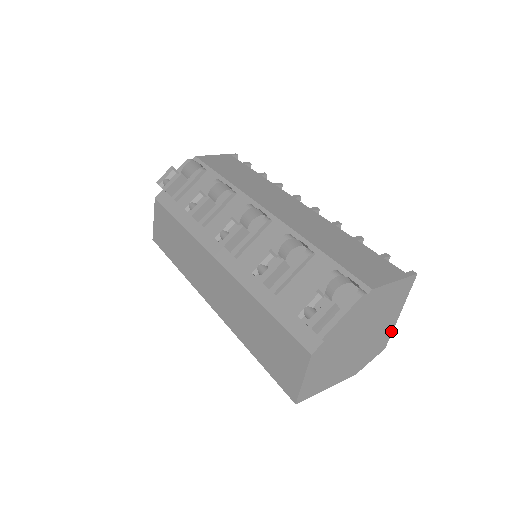
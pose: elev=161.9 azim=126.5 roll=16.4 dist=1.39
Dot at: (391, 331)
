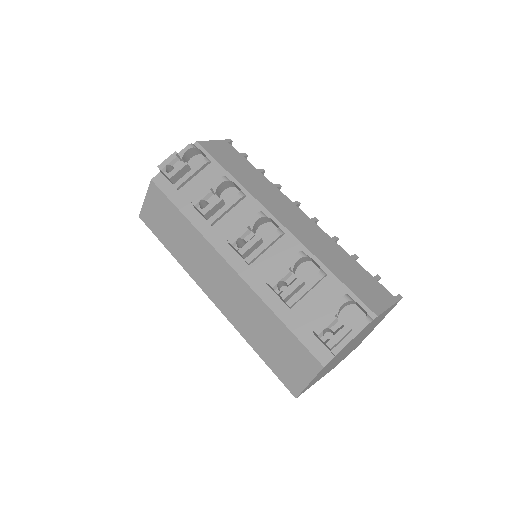
Dot at: (367, 335)
